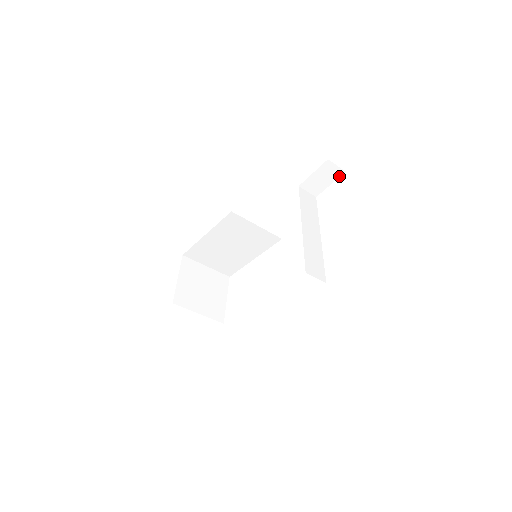
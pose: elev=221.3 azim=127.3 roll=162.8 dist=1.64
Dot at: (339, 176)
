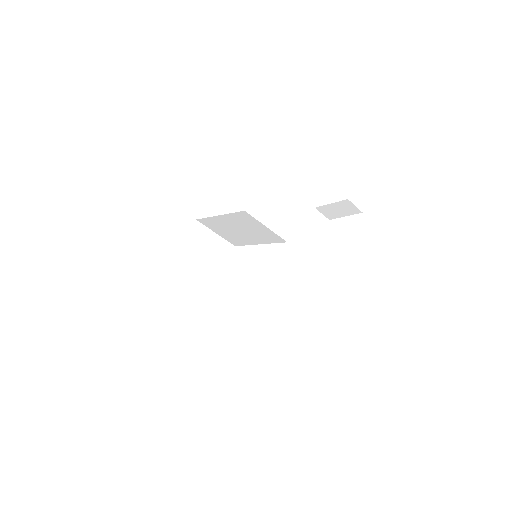
Dot at: (355, 213)
